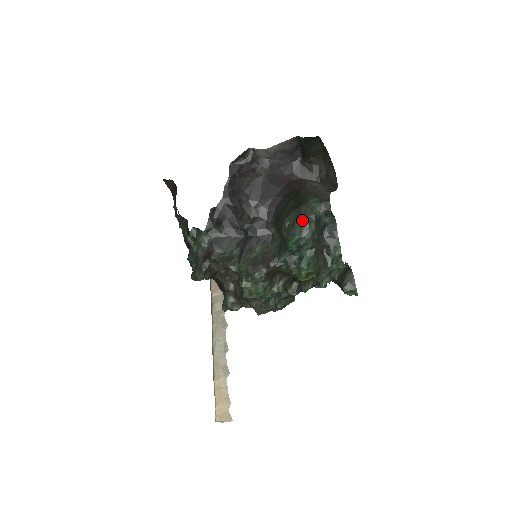
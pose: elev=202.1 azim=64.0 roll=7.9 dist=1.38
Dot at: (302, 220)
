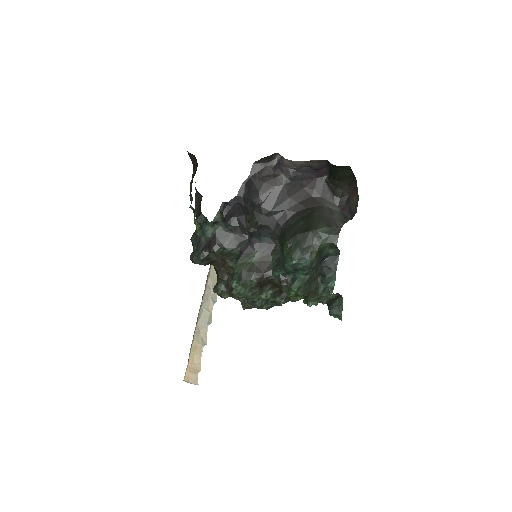
Dot at: (305, 246)
